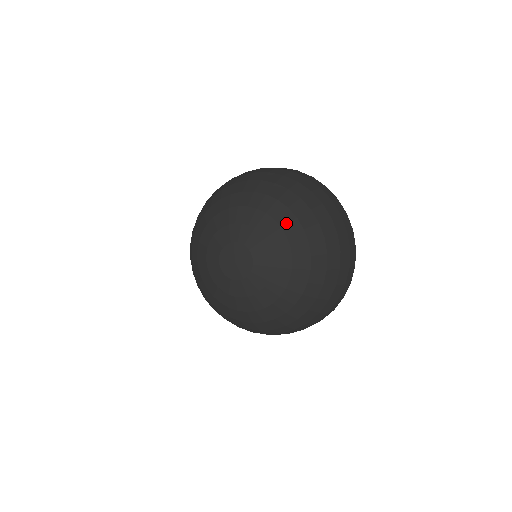
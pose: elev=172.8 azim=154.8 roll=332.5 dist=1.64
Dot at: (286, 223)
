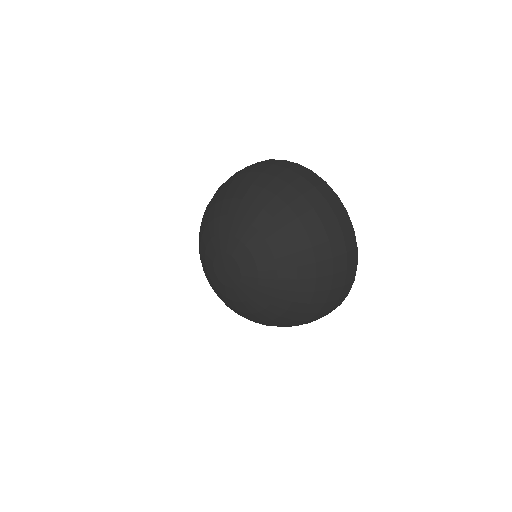
Dot at: (285, 279)
